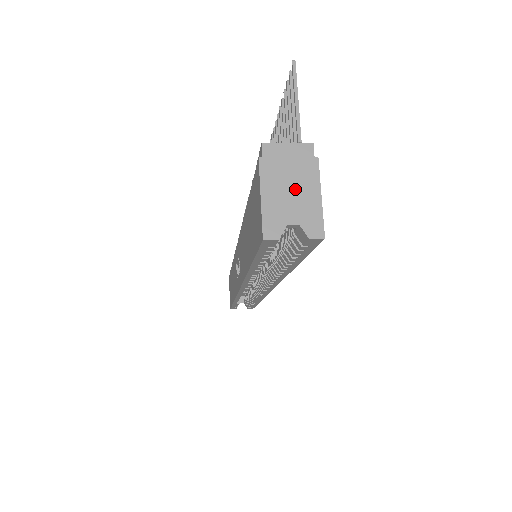
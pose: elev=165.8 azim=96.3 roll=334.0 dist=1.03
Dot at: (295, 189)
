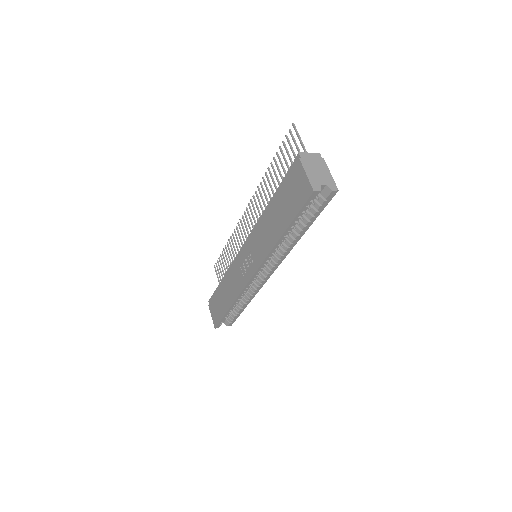
Dot at: (319, 171)
